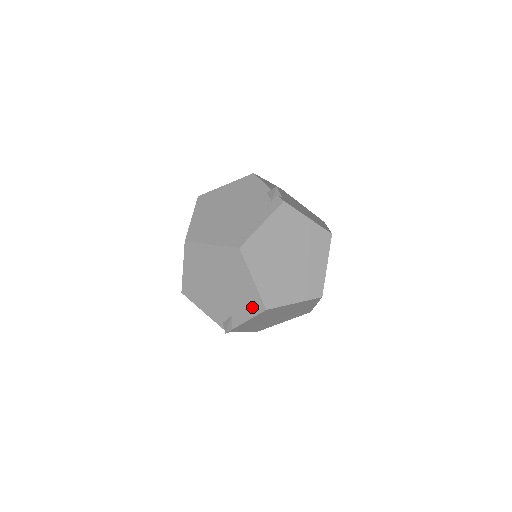
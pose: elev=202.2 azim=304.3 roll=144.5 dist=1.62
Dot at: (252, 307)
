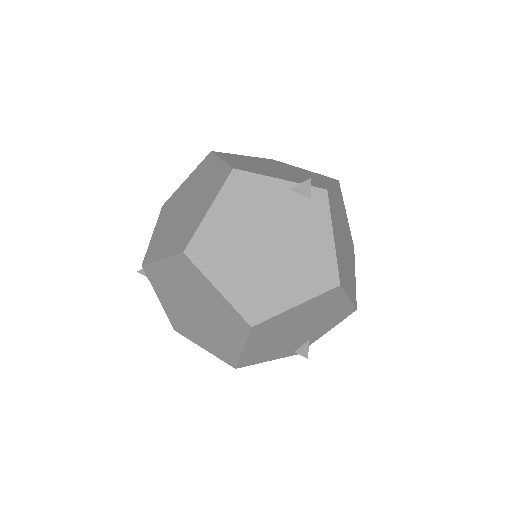
Dot at: (339, 319)
